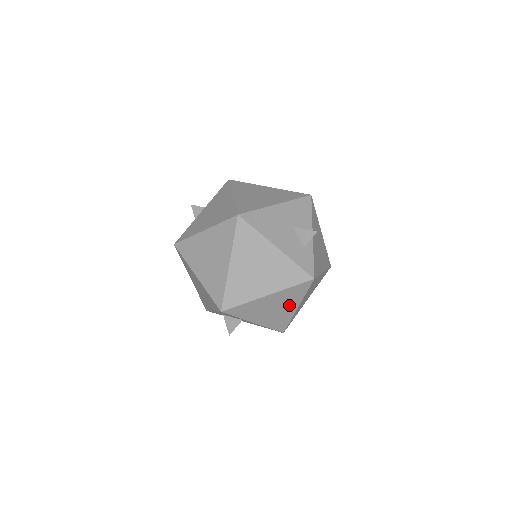
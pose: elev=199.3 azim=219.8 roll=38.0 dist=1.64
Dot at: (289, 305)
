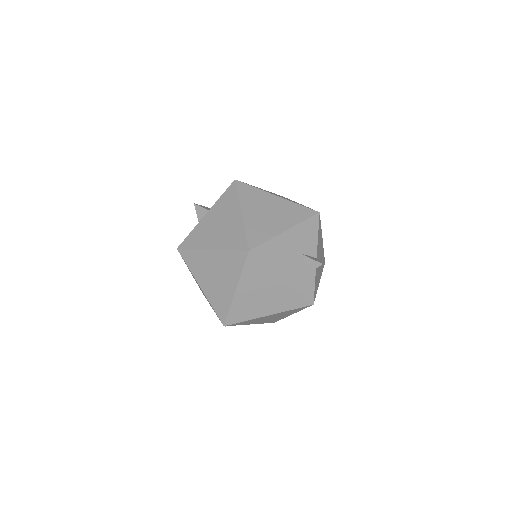
Dot at: (285, 315)
